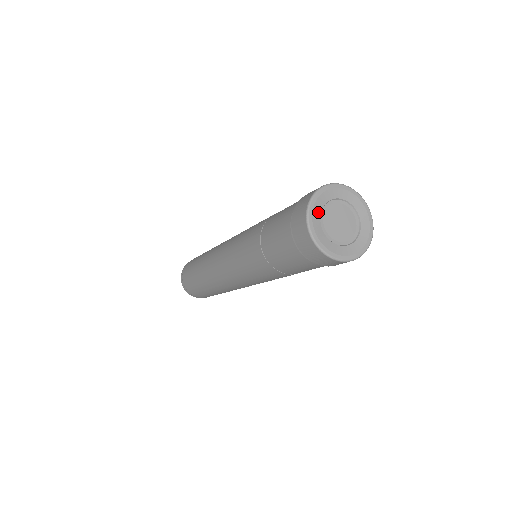
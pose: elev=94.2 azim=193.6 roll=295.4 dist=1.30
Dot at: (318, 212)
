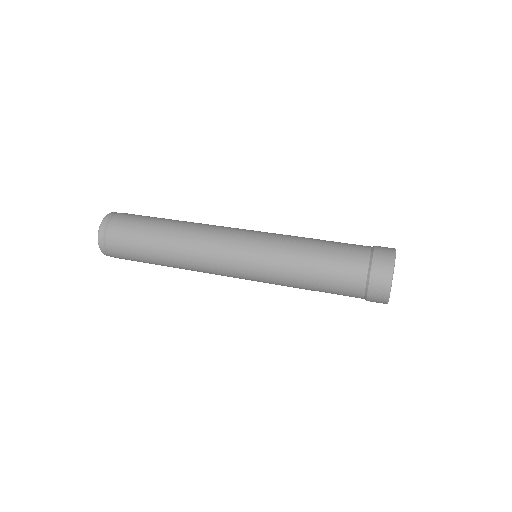
Dot at: occluded
